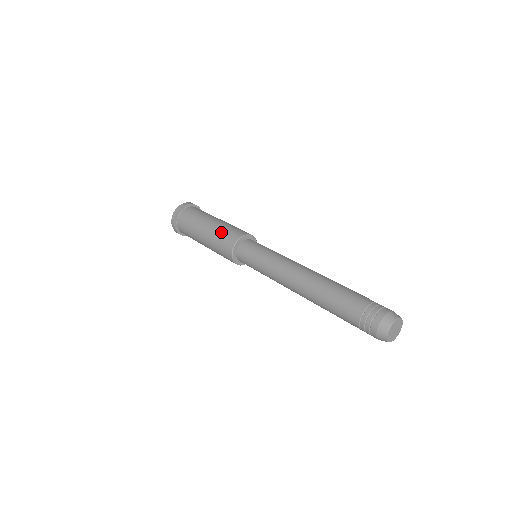
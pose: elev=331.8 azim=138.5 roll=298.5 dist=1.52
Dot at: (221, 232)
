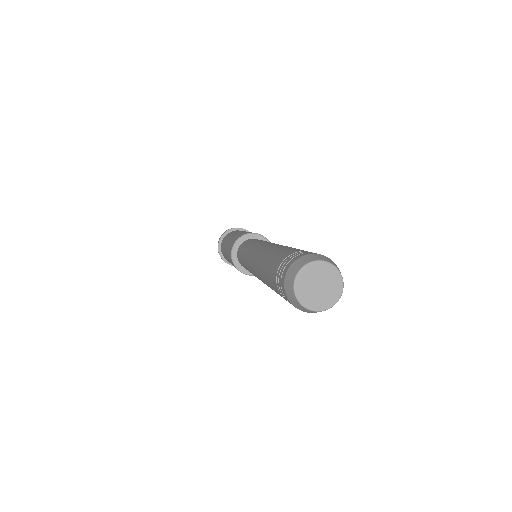
Dot at: occluded
